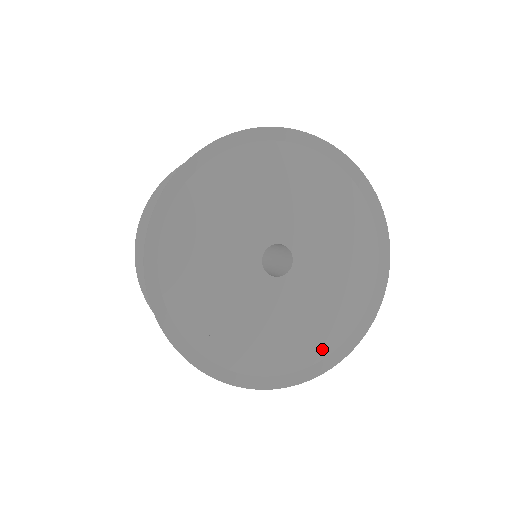
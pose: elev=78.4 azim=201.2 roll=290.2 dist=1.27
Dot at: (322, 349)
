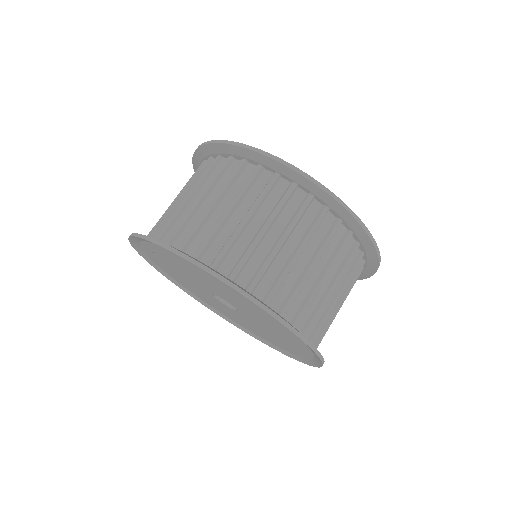
Dot at: (263, 337)
